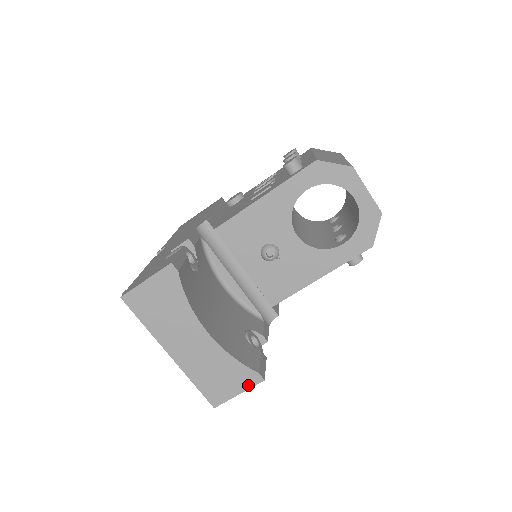
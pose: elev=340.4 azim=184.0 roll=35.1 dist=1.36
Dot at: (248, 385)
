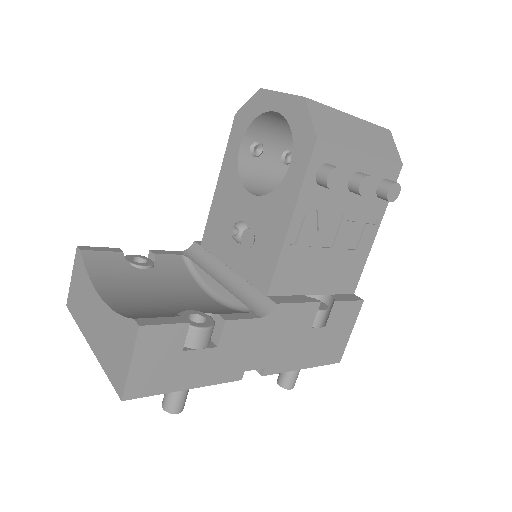
Dot at: (132, 344)
